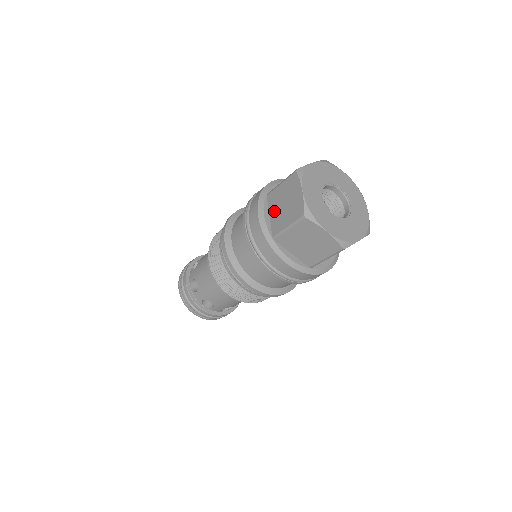
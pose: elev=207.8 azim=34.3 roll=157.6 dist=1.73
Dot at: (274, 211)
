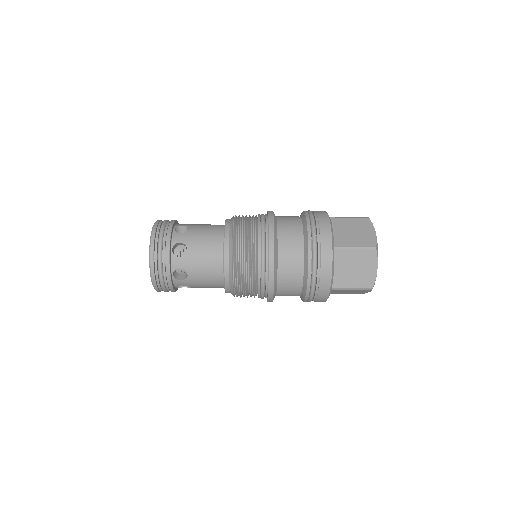
Dot at: (340, 268)
